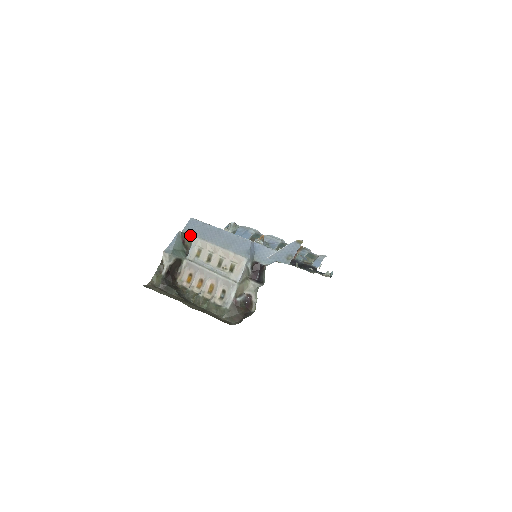
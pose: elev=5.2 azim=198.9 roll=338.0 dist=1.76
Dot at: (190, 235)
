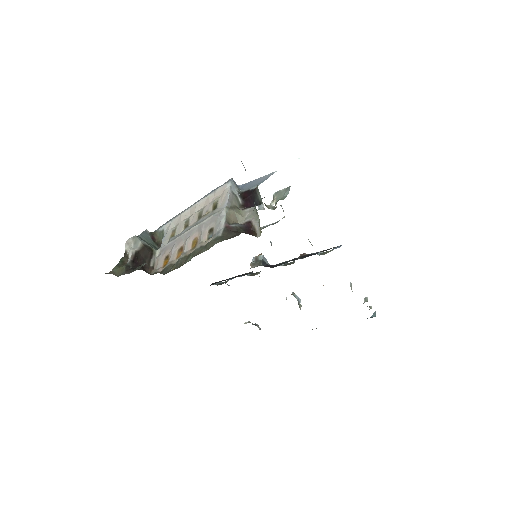
Dot at: (160, 228)
